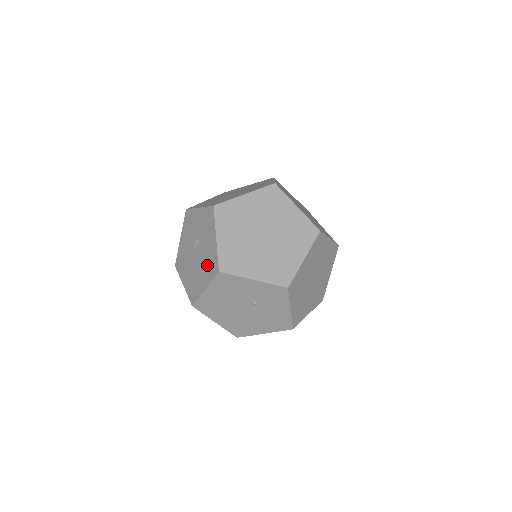
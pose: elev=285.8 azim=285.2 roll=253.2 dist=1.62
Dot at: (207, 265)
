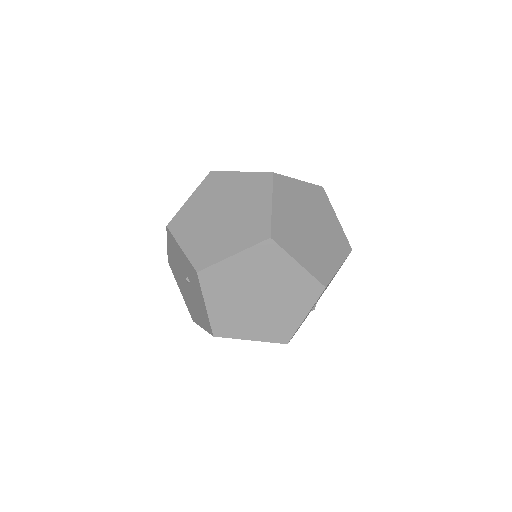
Dot at: occluded
